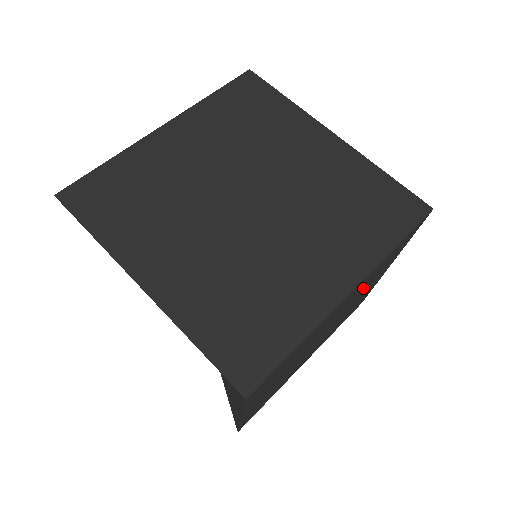
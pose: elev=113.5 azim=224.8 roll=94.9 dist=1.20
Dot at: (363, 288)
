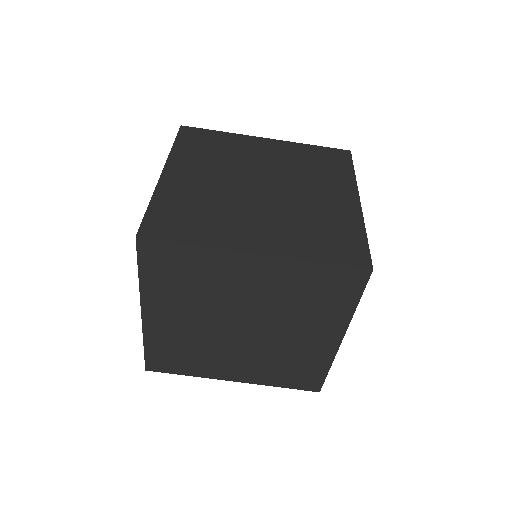
Dot at: occluded
